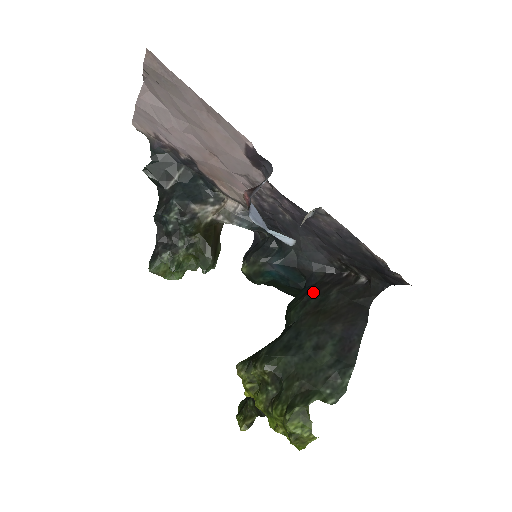
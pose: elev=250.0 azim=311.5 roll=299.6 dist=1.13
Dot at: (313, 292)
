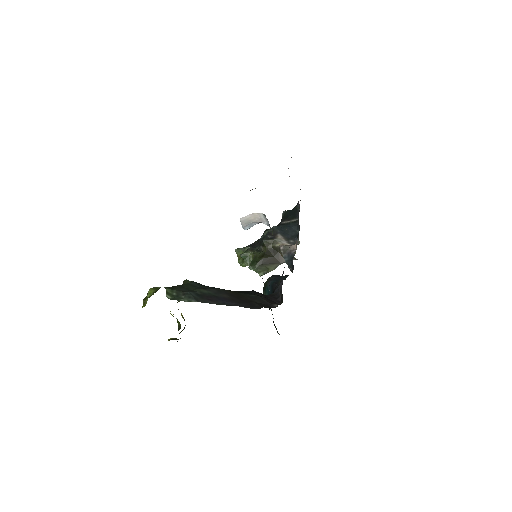
Dot at: (253, 291)
